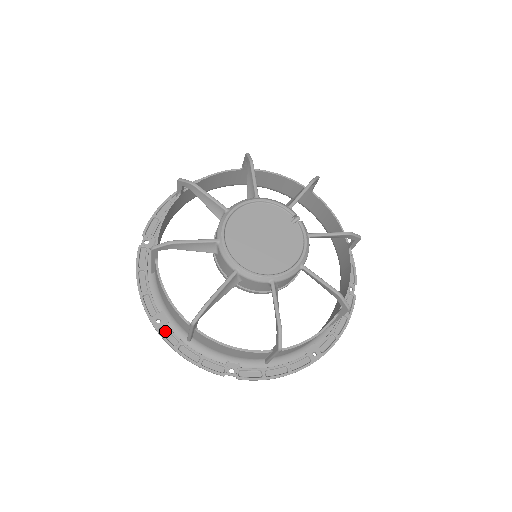
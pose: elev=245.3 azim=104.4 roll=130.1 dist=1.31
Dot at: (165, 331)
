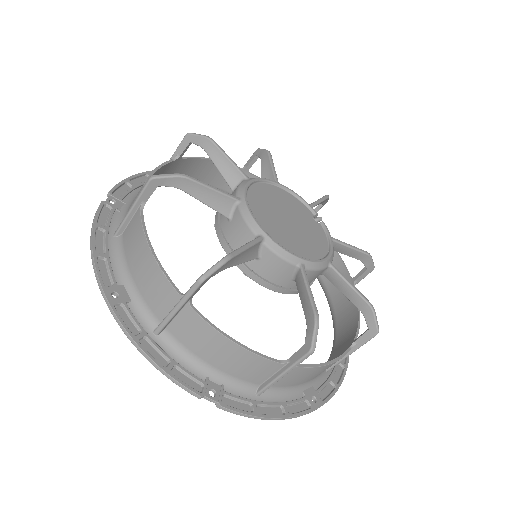
Dot at: (122, 312)
